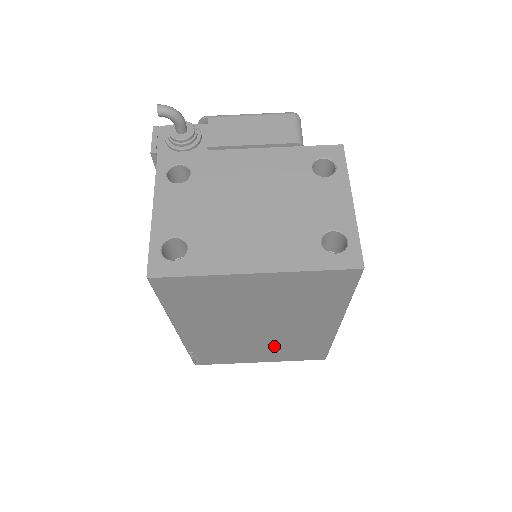
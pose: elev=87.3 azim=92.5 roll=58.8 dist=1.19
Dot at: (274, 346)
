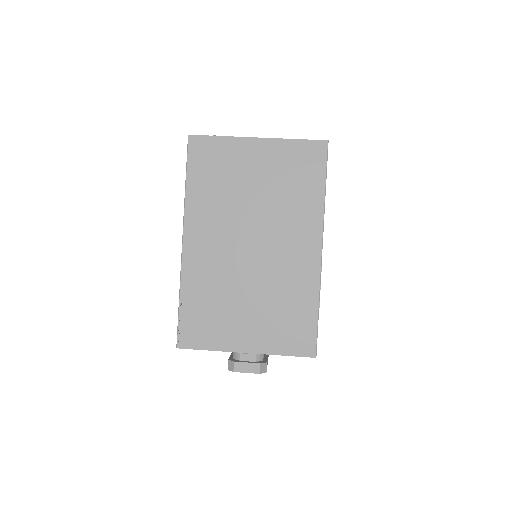
Dot at: (263, 299)
